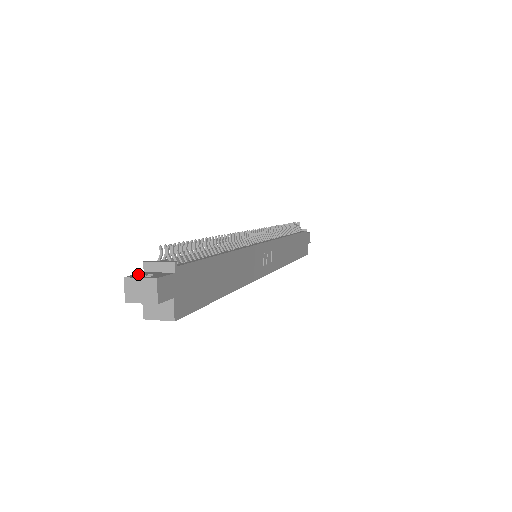
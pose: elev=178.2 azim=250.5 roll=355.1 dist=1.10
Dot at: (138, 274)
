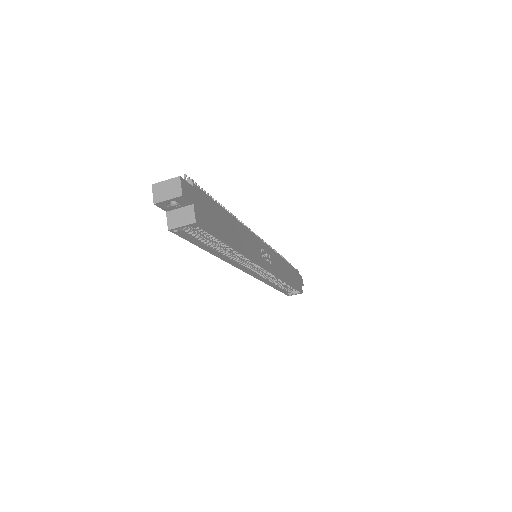
Dot at: occluded
